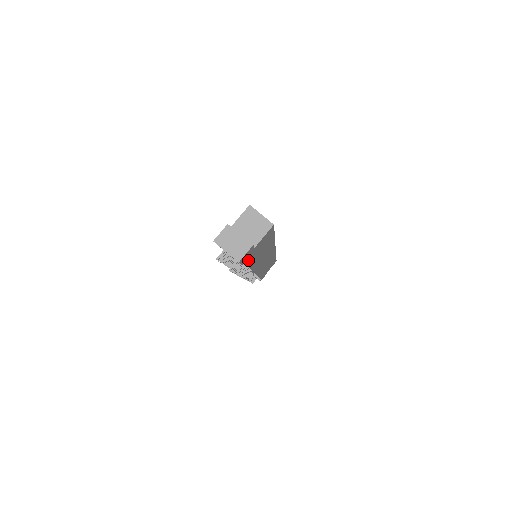
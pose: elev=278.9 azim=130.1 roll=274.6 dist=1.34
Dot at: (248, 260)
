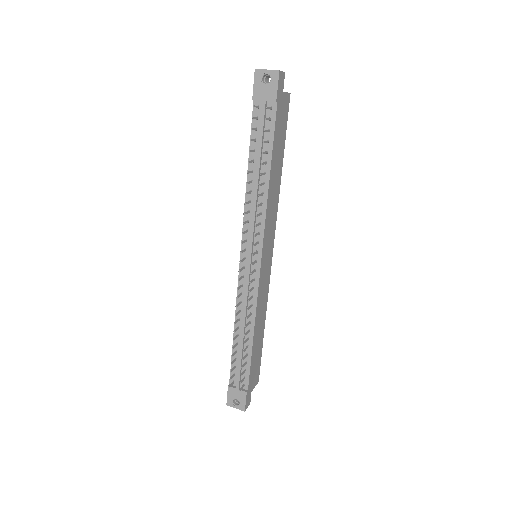
Dot at: (276, 119)
